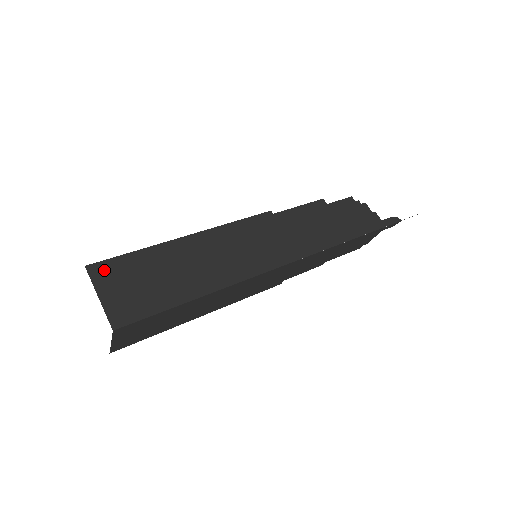
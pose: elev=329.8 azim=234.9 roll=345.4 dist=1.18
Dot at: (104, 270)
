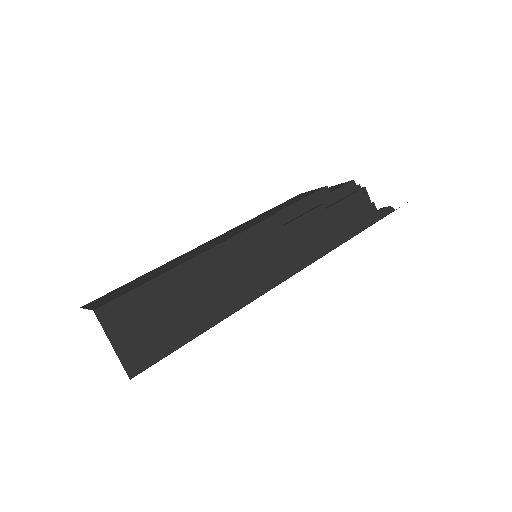
Dot at: (114, 312)
